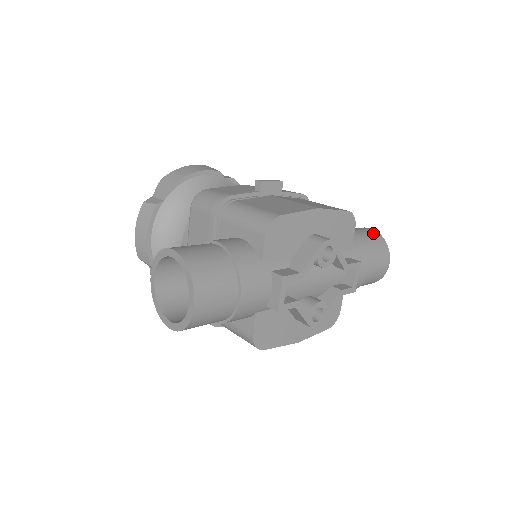
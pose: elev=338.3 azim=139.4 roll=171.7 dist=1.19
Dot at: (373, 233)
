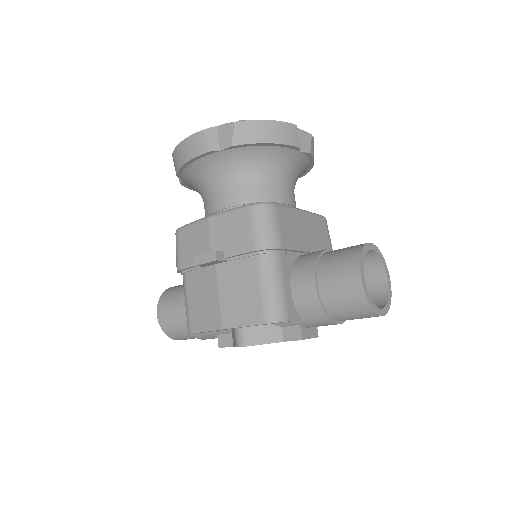
Dot at: (353, 294)
